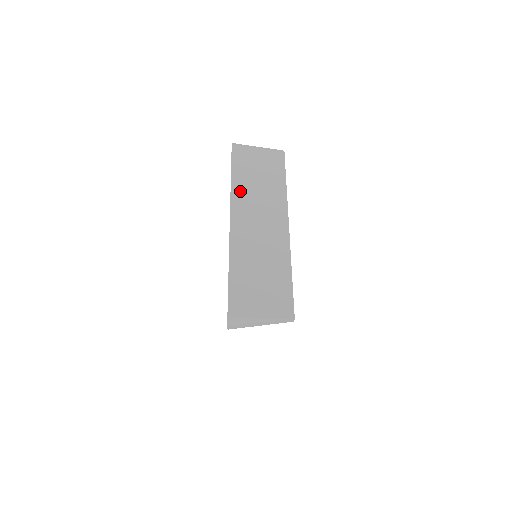
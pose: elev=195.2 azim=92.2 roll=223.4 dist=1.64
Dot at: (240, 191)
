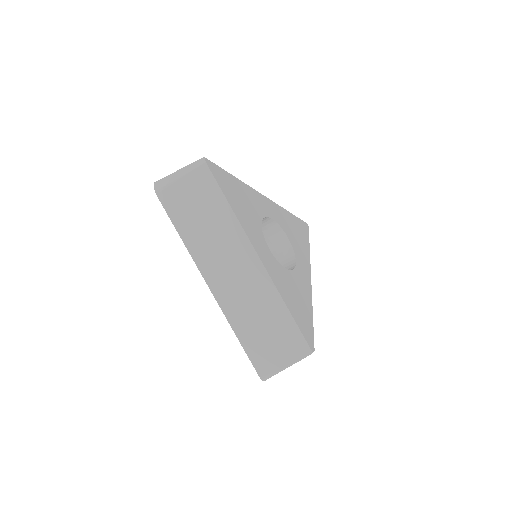
Dot at: occluded
